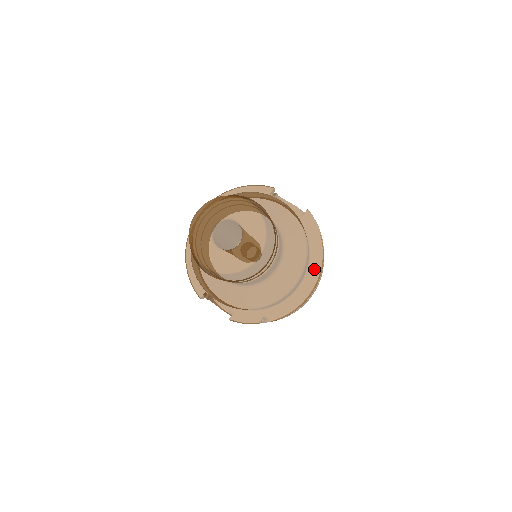
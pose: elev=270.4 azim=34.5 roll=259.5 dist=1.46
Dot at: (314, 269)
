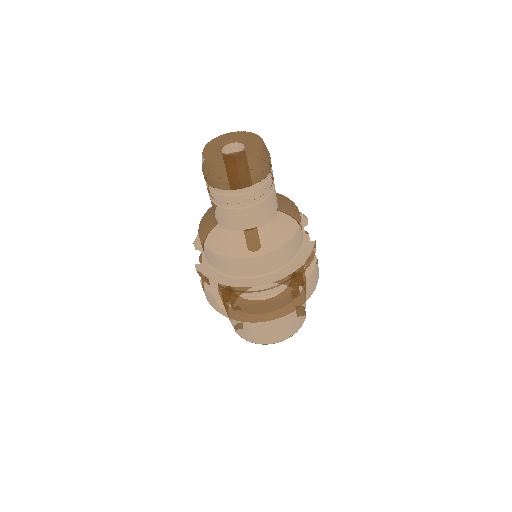
Dot at: (281, 274)
